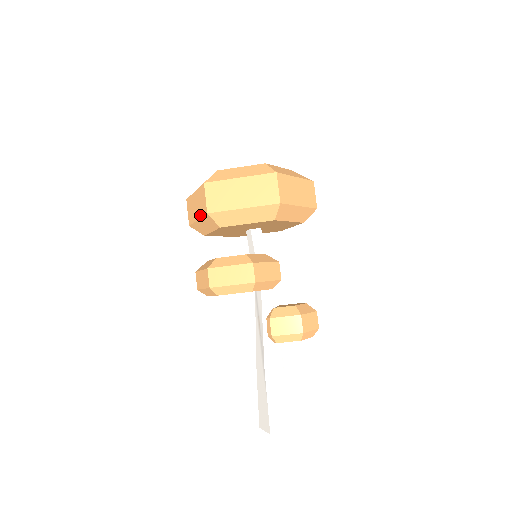
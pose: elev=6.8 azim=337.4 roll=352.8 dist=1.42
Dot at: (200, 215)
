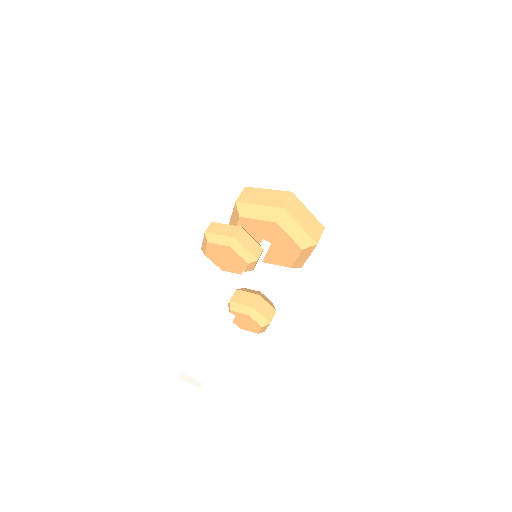
Dot at: (233, 210)
